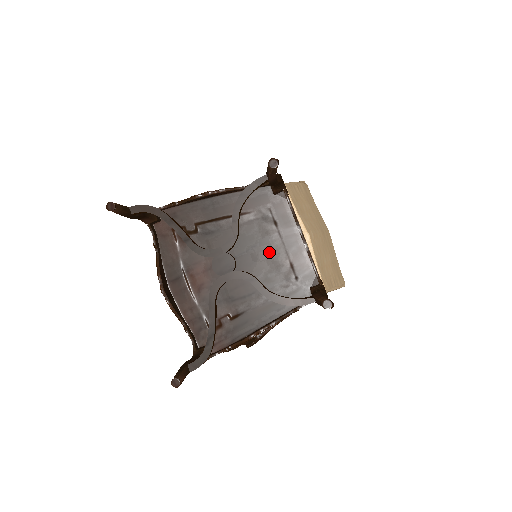
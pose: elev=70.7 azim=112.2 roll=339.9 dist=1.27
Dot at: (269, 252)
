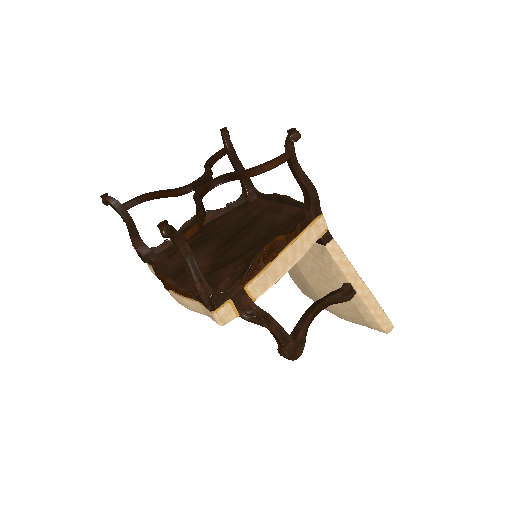
Dot at: (259, 223)
